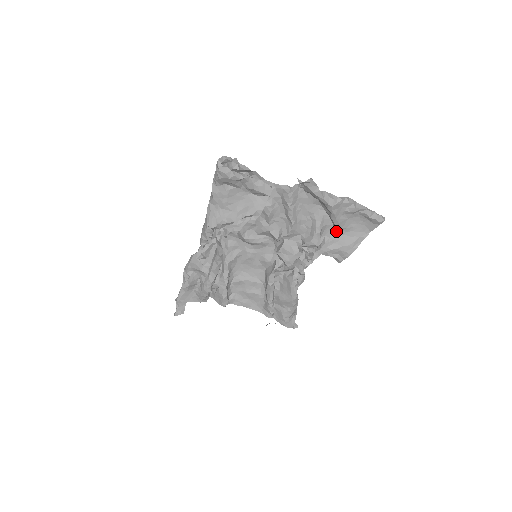
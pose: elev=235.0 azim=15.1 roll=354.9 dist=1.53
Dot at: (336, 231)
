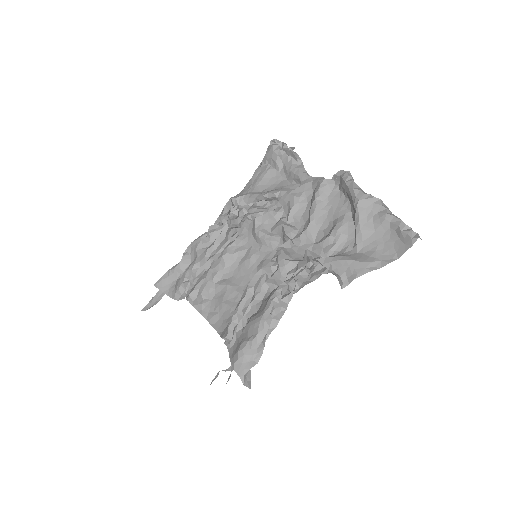
Dot at: (355, 245)
